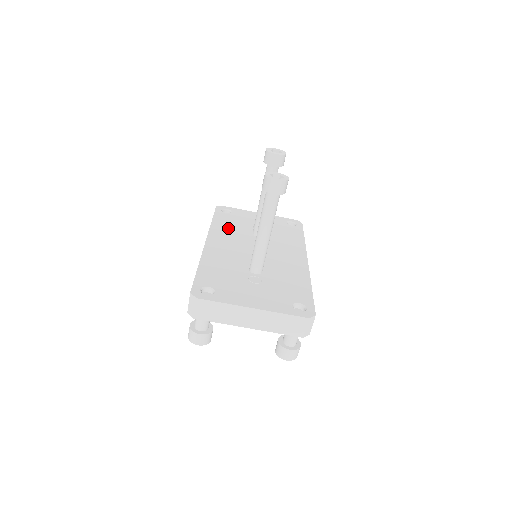
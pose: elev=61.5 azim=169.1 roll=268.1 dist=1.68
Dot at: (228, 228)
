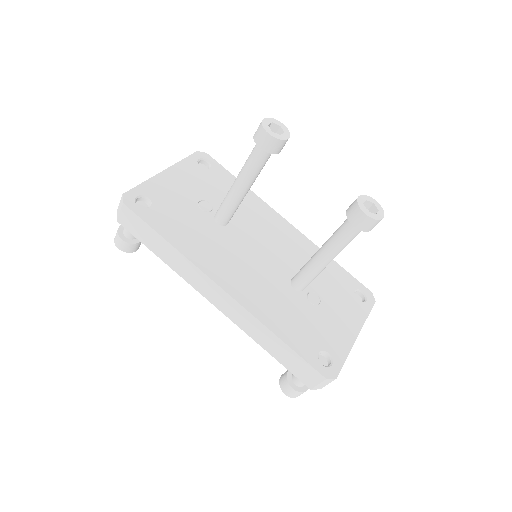
Dot at: (196, 239)
